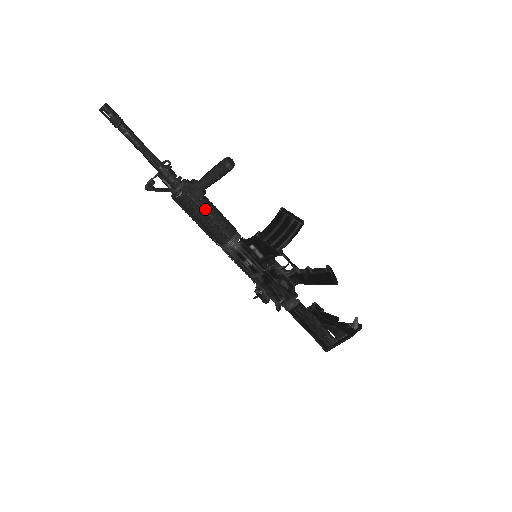
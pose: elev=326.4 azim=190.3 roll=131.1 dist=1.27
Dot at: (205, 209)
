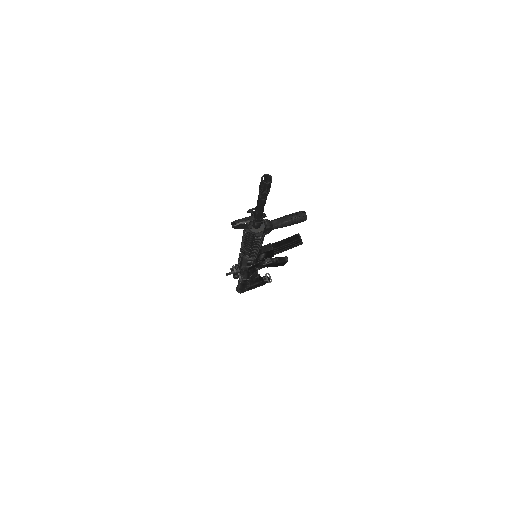
Dot at: occluded
